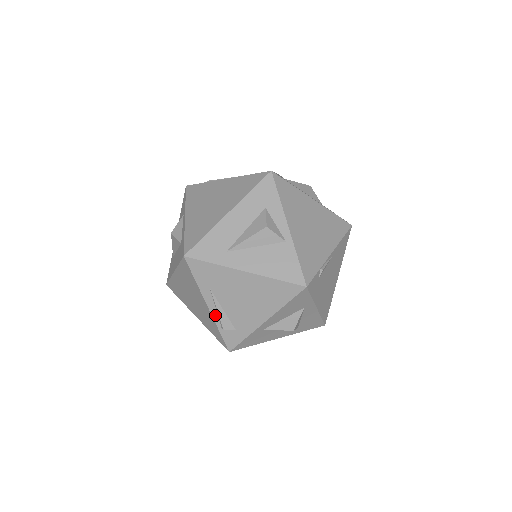
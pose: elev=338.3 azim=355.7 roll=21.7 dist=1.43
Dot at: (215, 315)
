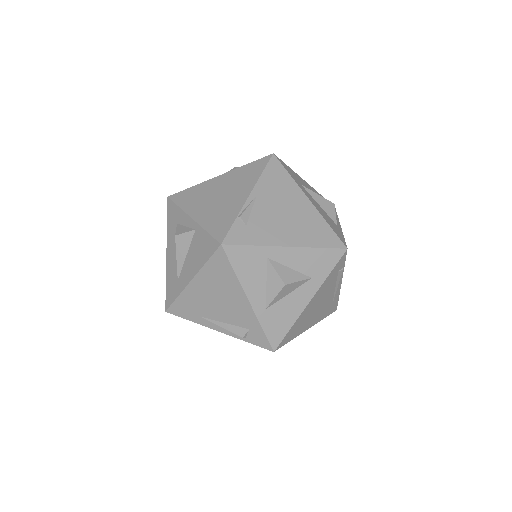
Dot at: (228, 332)
